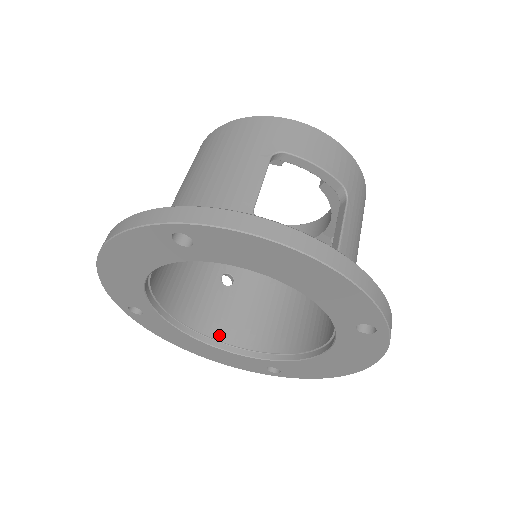
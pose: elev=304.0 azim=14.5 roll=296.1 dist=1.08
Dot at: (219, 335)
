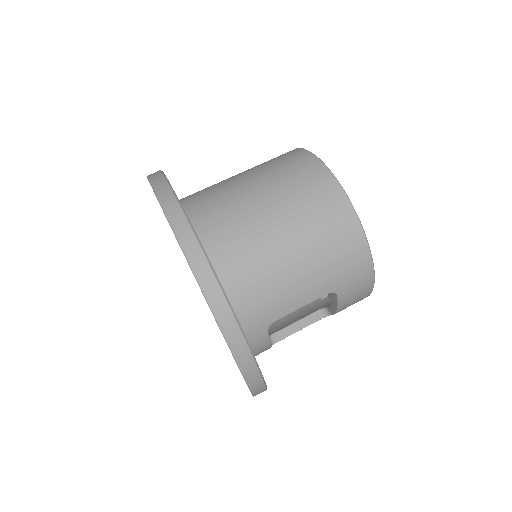
Dot at: occluded
